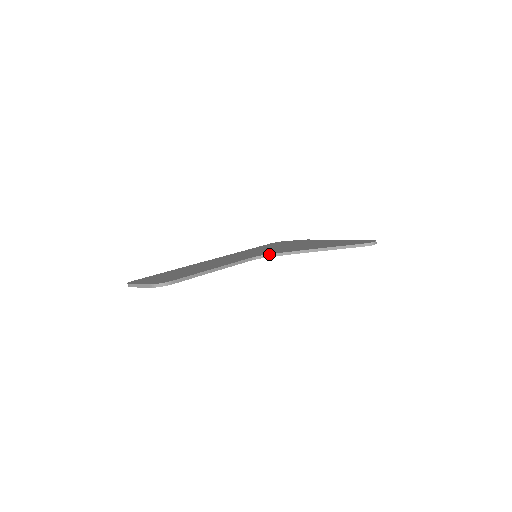
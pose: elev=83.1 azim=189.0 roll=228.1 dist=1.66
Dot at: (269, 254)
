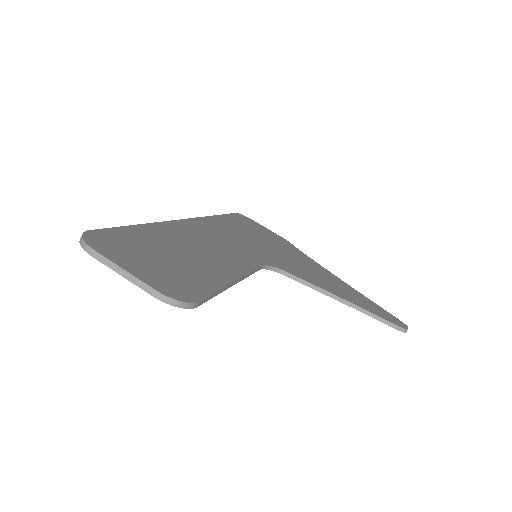
Dot at: (282, 269)
